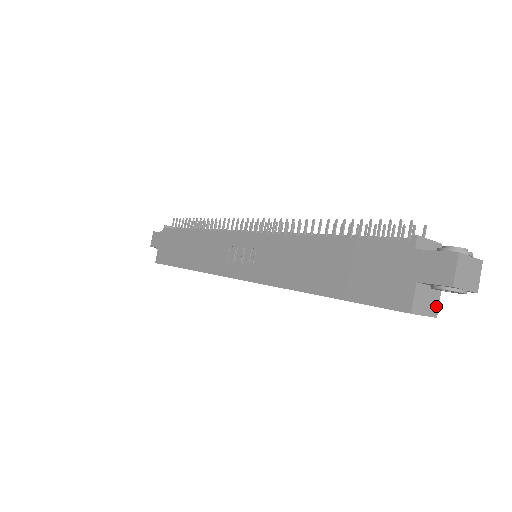
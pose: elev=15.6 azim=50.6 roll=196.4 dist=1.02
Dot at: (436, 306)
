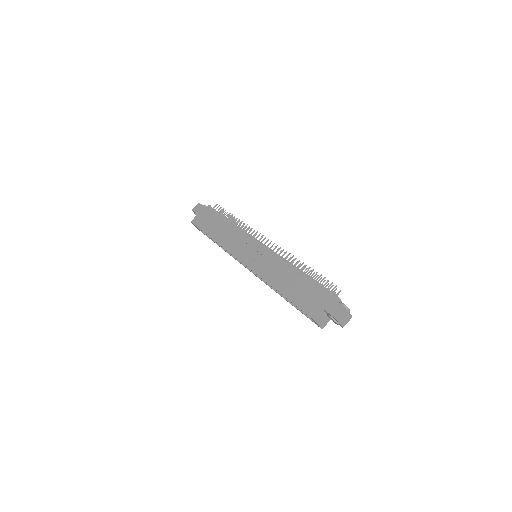
Dot at: (325, 324)
